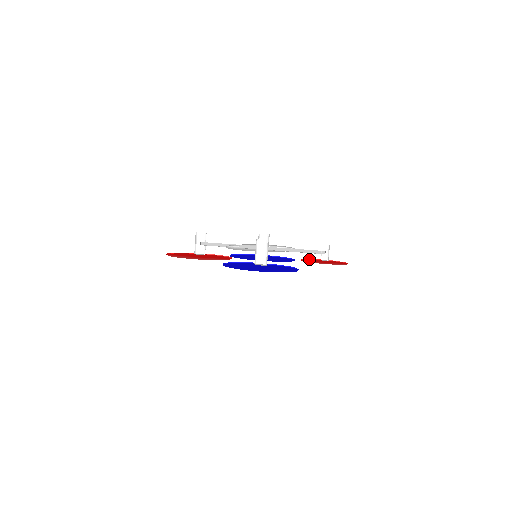
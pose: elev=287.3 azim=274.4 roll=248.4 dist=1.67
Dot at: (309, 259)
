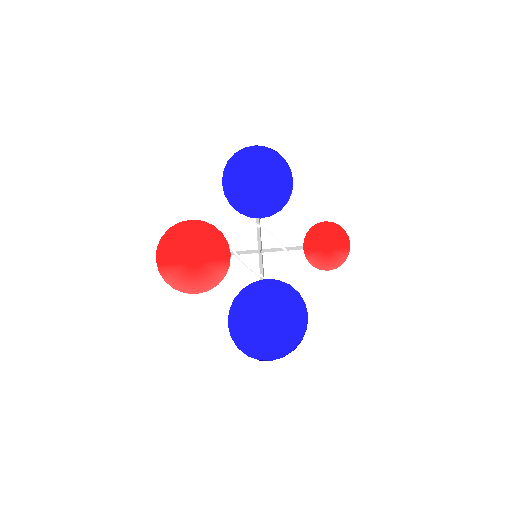
Dot at: occluded
